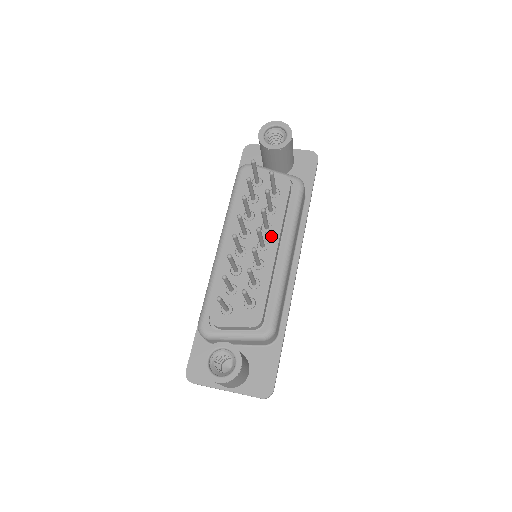
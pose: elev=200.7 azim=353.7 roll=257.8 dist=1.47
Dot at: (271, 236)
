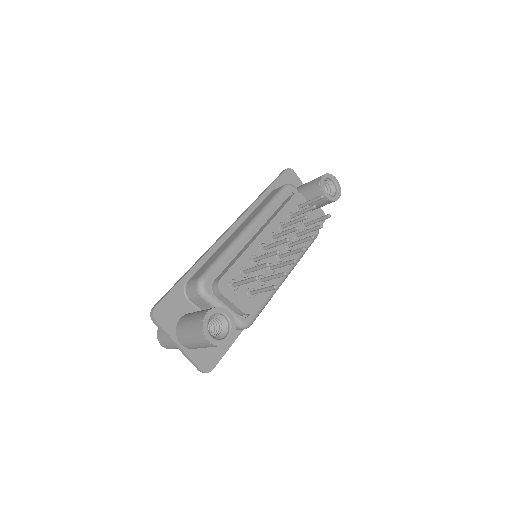
Dot at: occluded
